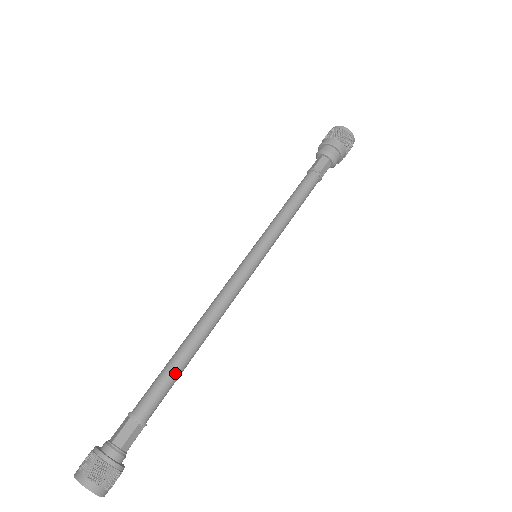
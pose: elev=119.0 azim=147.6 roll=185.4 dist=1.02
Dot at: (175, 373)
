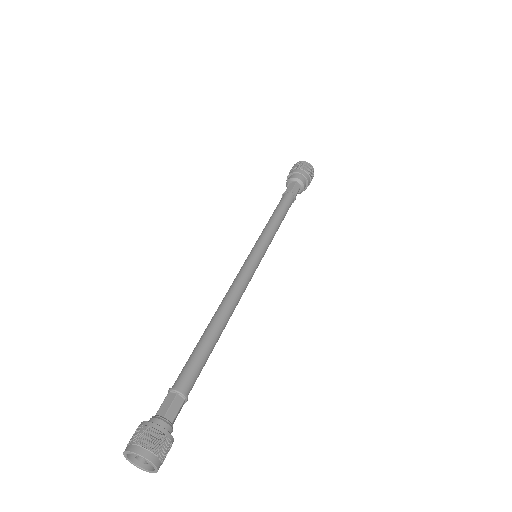
Dot at: (204, 348)
